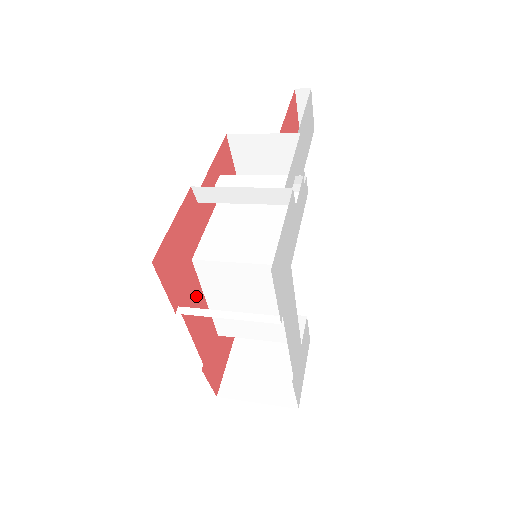
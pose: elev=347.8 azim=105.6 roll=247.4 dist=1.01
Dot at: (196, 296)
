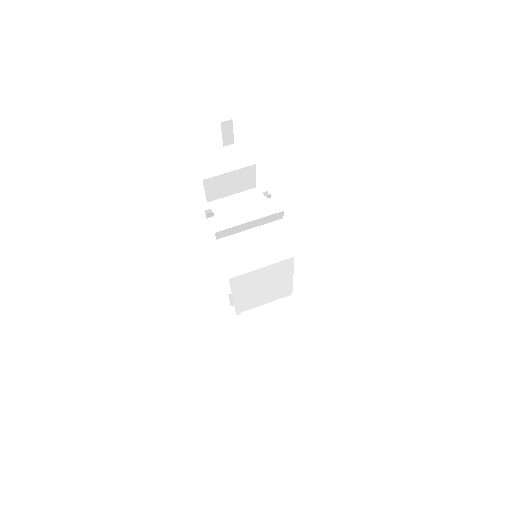
Dot at: occluded
